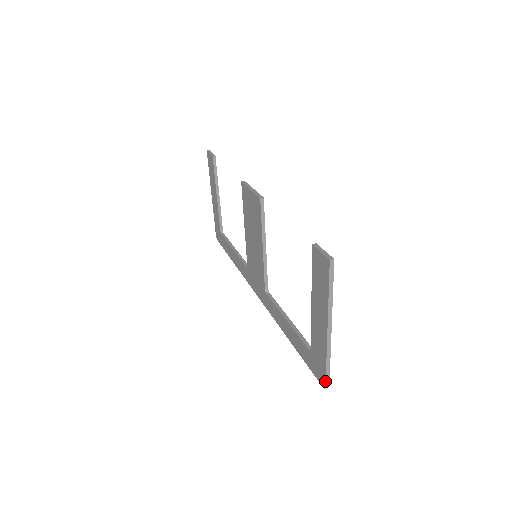
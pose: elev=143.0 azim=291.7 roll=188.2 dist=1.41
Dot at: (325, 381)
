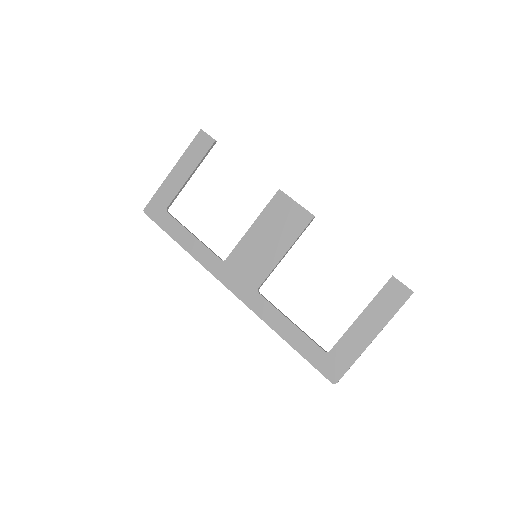
Dot at: occluded
